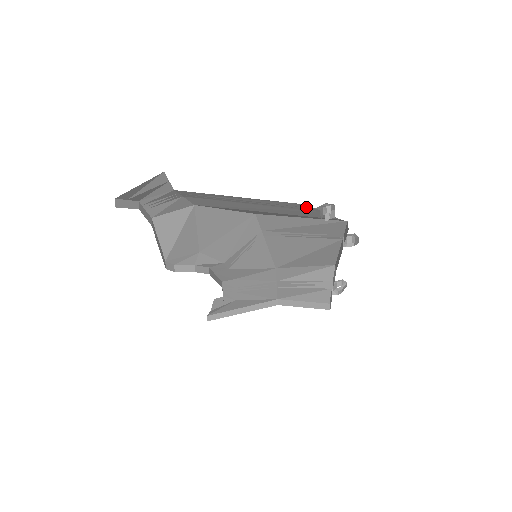
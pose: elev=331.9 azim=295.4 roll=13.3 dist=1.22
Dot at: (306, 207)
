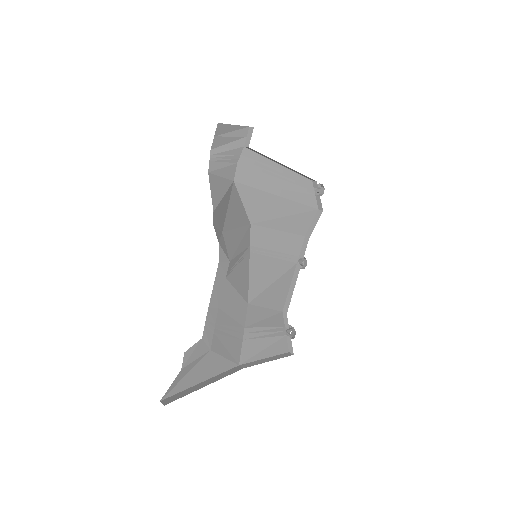
Dot at: (309, 186)
